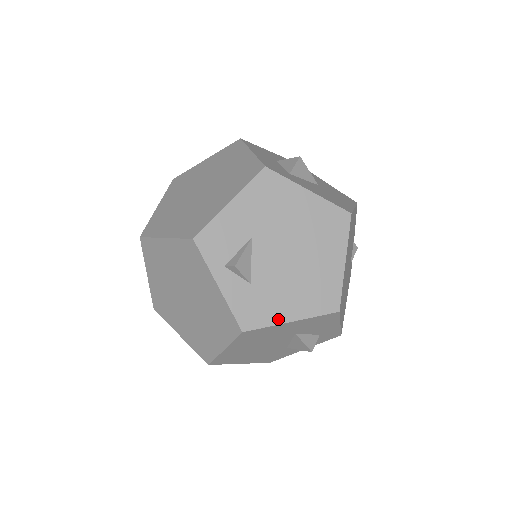
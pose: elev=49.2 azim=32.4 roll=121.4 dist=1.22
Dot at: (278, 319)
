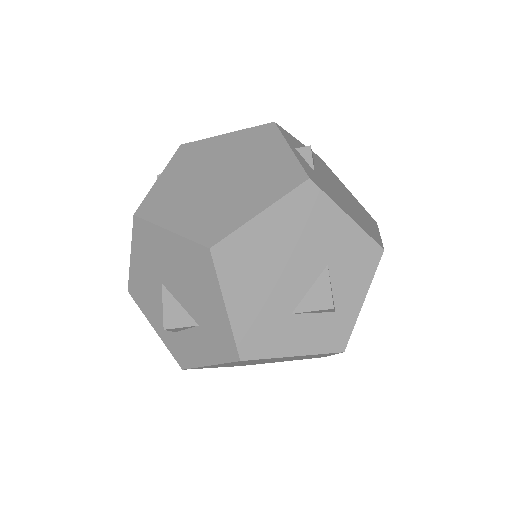
Dot at: (337, 203)
